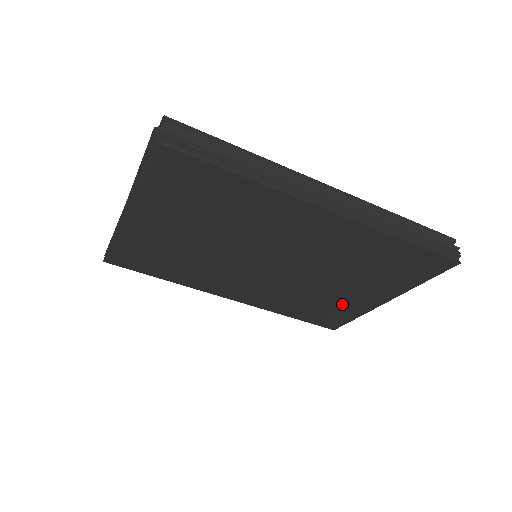
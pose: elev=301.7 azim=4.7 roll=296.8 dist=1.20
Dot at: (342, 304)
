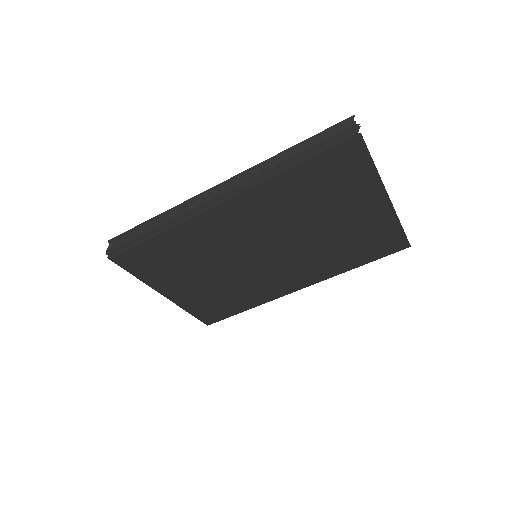
Dot at: (366, 230)
